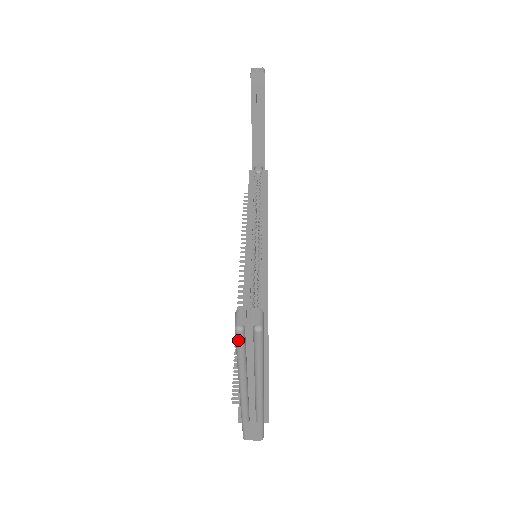
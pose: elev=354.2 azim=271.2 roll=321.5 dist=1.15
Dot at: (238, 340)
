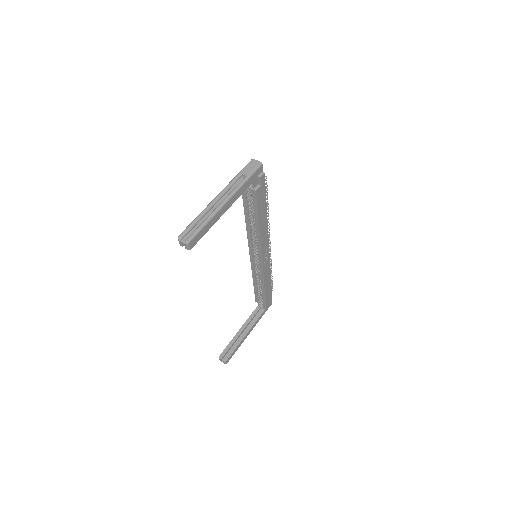
Dot at: occluded
